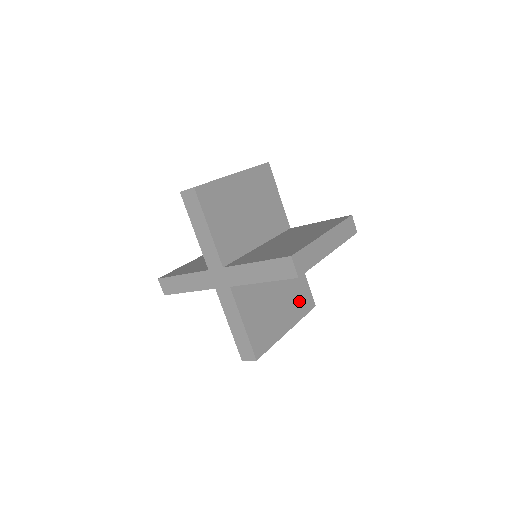
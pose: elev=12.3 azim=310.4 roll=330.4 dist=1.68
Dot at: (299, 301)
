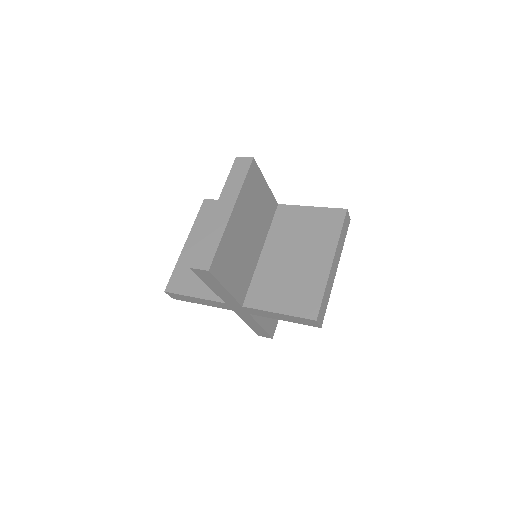
Dot at: occluded
